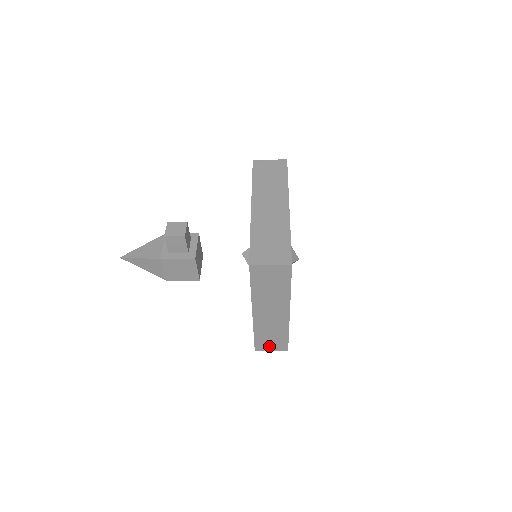
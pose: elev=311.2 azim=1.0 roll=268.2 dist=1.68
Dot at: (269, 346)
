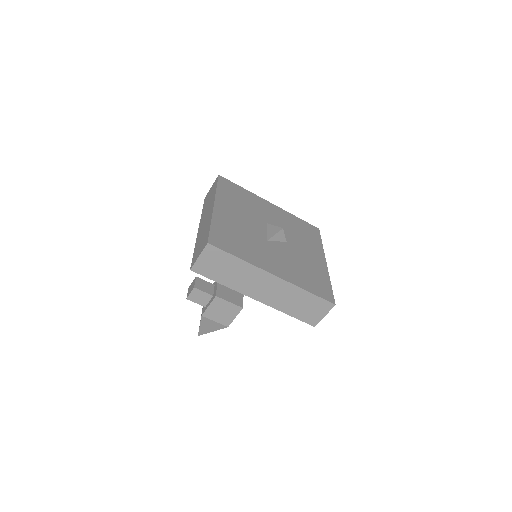
Dot at: (316, 314)
